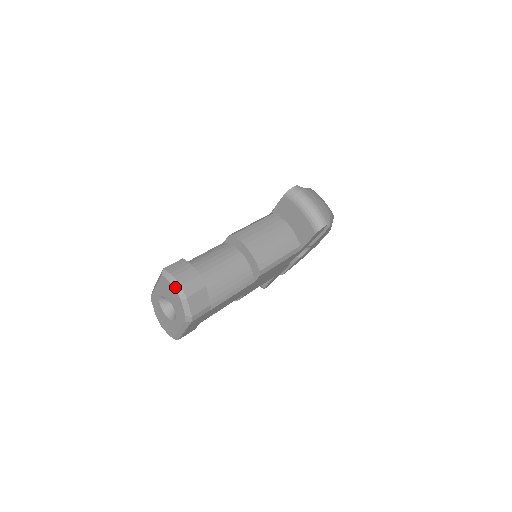
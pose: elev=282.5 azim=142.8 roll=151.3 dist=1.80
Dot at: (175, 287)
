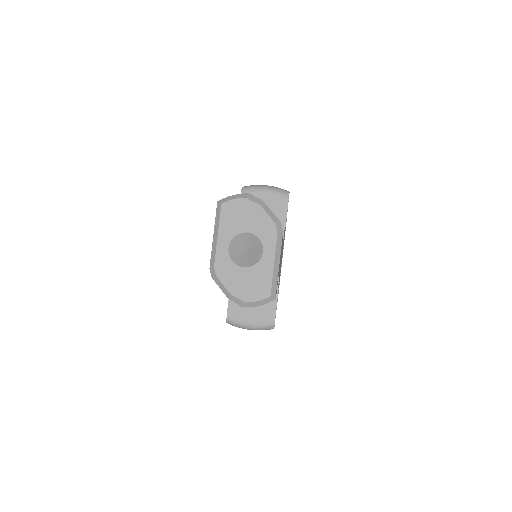
Dot at: (246, 197)
